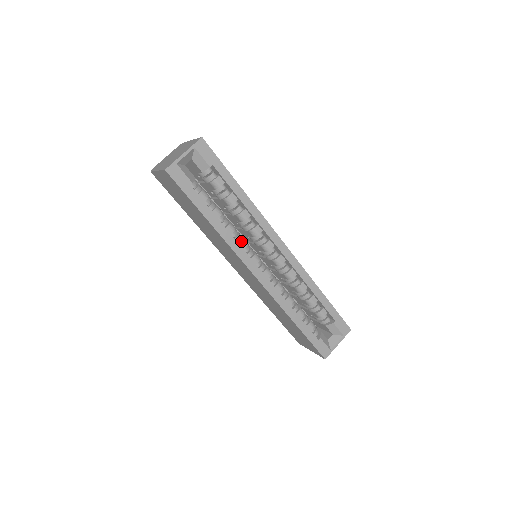
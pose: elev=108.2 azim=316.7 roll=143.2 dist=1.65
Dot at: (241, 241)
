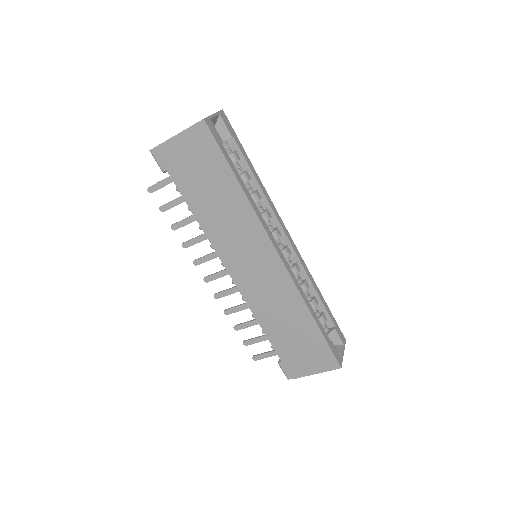
Dot at: occluded
